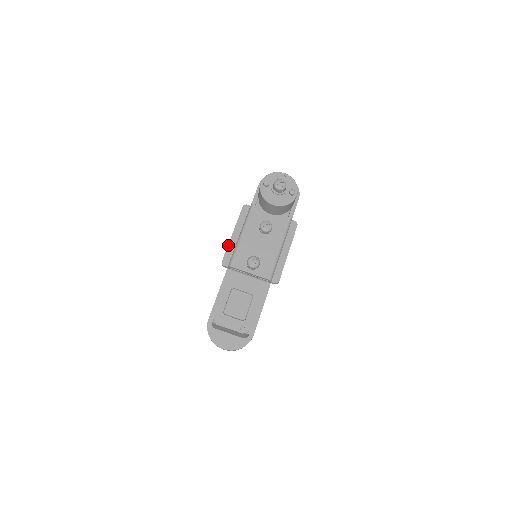
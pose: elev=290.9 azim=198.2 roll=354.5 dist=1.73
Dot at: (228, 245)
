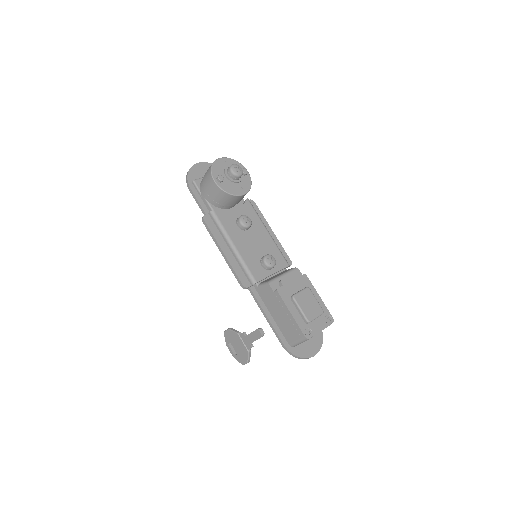
Dot at: (231, 266)
